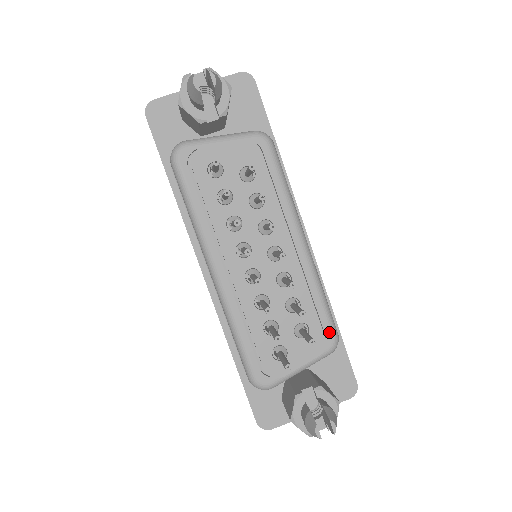
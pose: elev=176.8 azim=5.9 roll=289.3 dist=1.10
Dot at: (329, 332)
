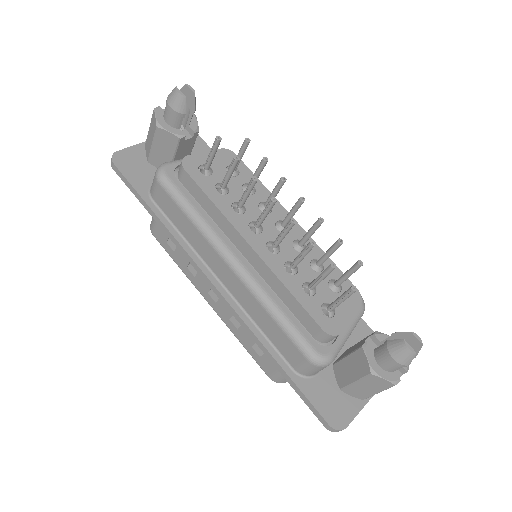
Dot at: occluded
